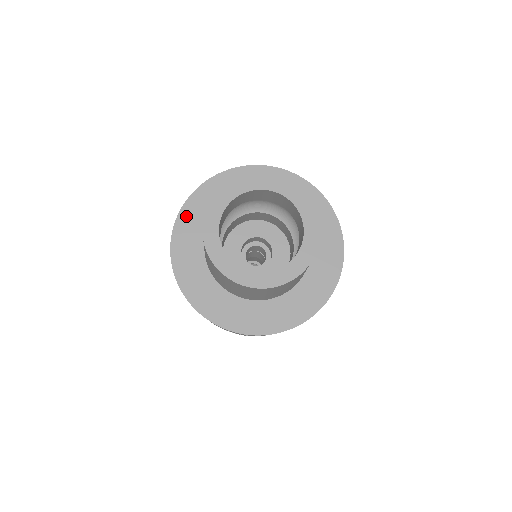
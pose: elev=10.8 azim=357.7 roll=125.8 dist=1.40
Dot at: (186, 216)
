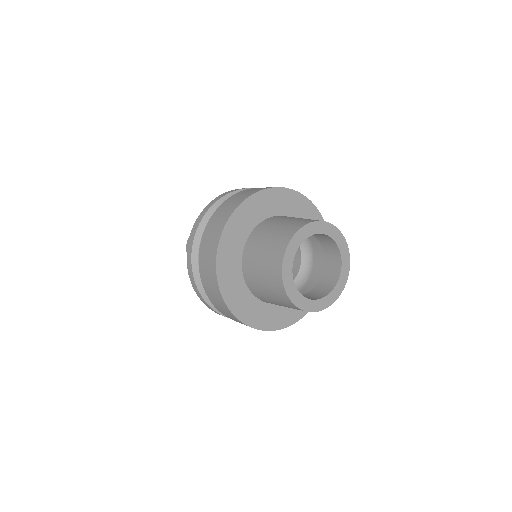
Dot at: (222, 267)
